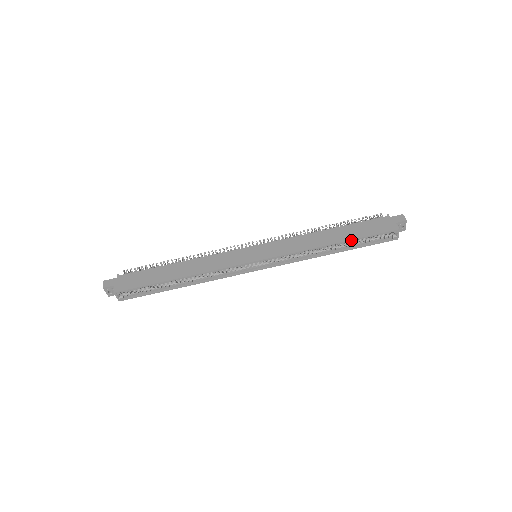
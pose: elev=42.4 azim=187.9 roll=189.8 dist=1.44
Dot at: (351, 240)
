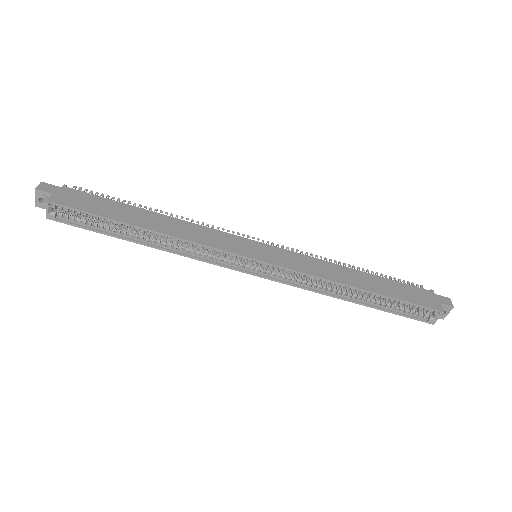
Dot at: (383, 295)
